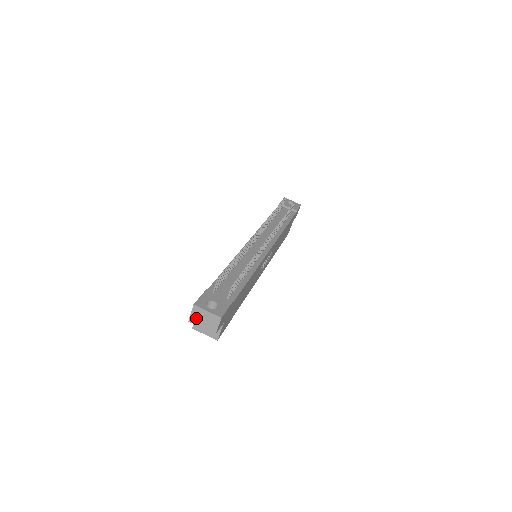
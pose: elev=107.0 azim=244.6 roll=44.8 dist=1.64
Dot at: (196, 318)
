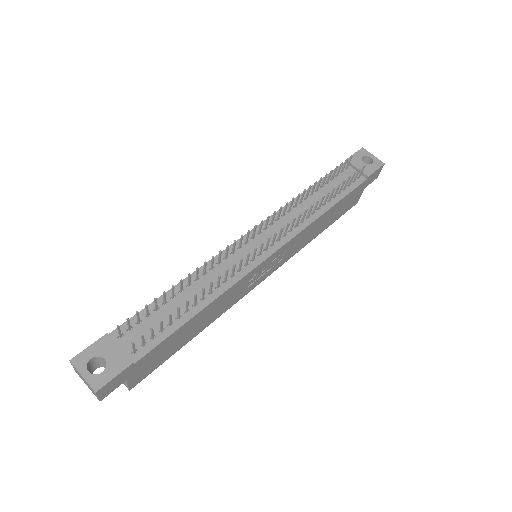
Dot at: (78, 374)
